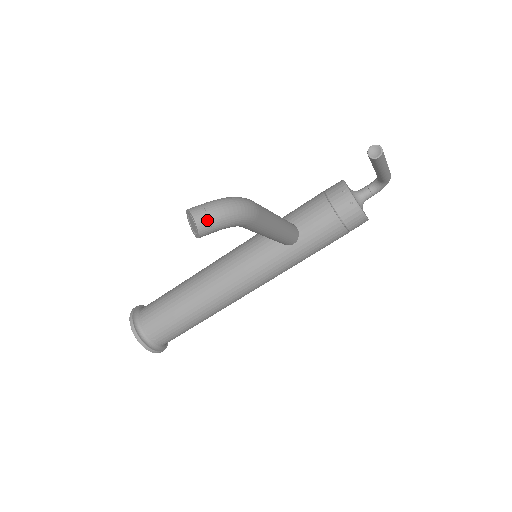
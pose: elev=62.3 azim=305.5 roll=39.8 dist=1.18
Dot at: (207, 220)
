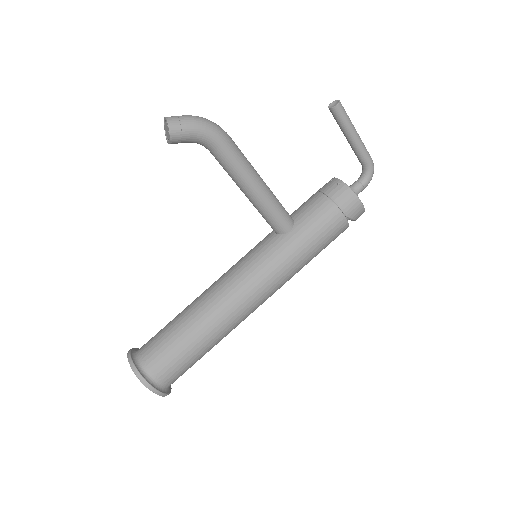
Dot at: (177, 119)
